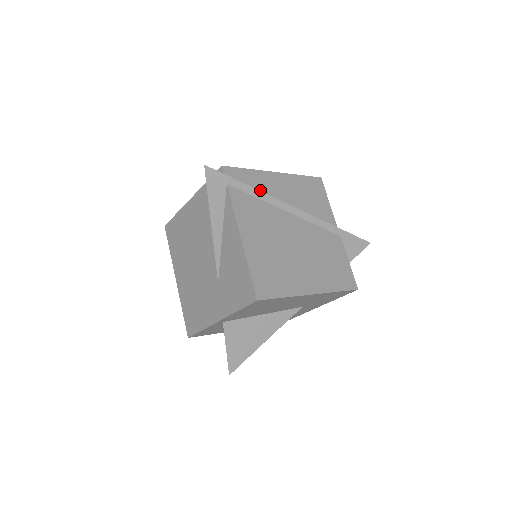
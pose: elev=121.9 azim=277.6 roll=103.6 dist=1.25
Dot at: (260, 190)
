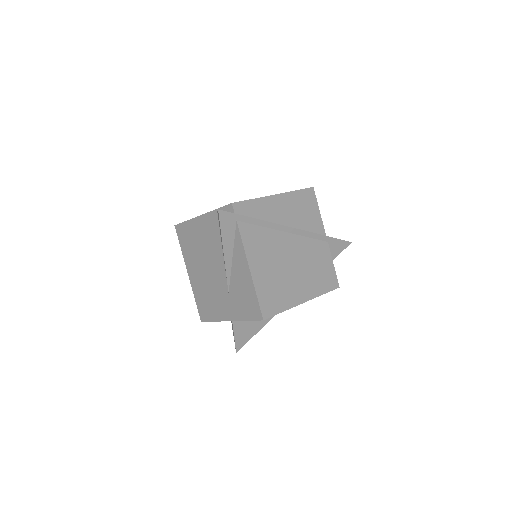
Dot at: (263, 217)
